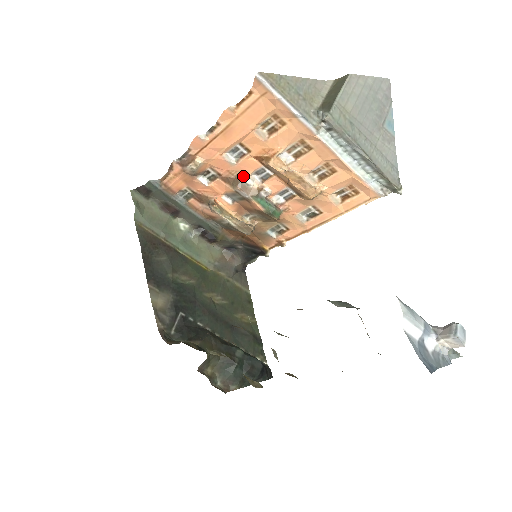
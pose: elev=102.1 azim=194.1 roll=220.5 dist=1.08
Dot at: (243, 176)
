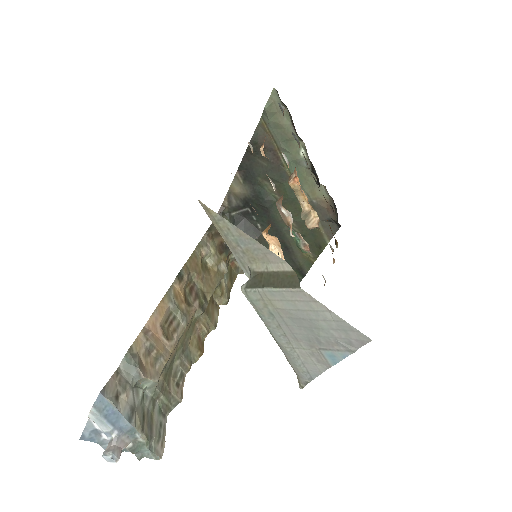
Dot at: occluded
